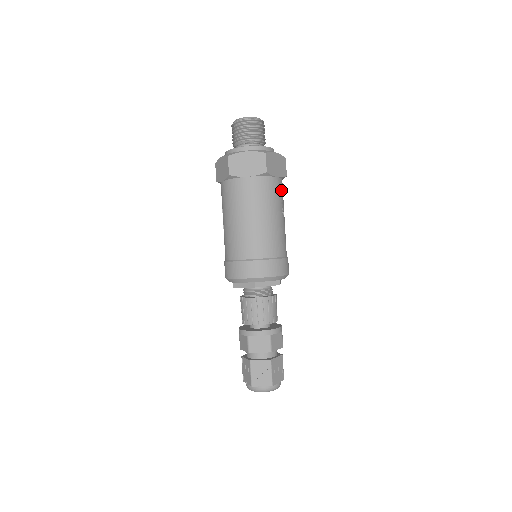
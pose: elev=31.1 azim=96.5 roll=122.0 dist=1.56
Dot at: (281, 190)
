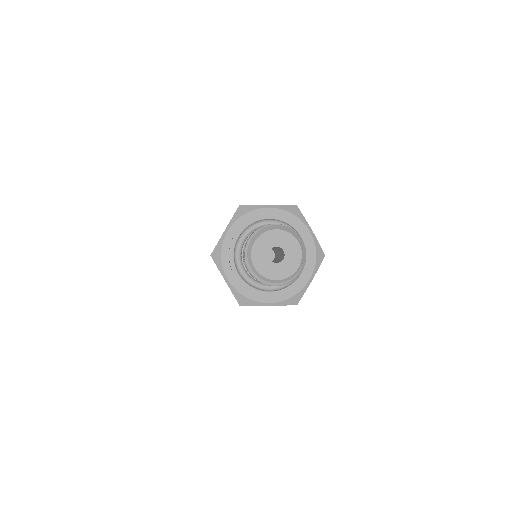
Dot at: occluded
